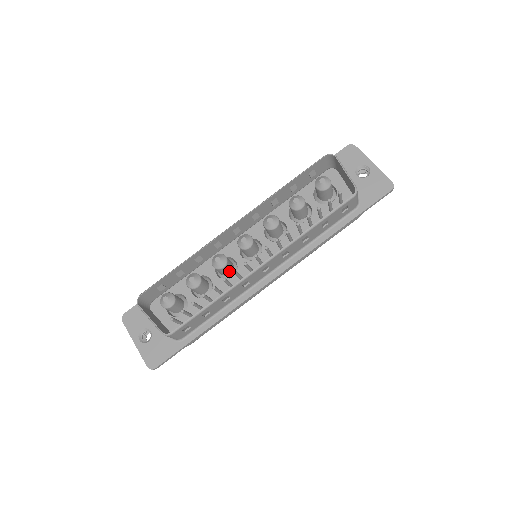
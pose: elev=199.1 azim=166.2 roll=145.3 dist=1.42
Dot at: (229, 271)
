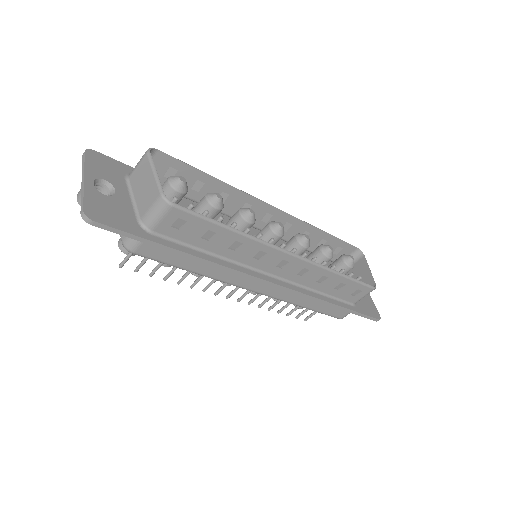
Dot at: occluded
